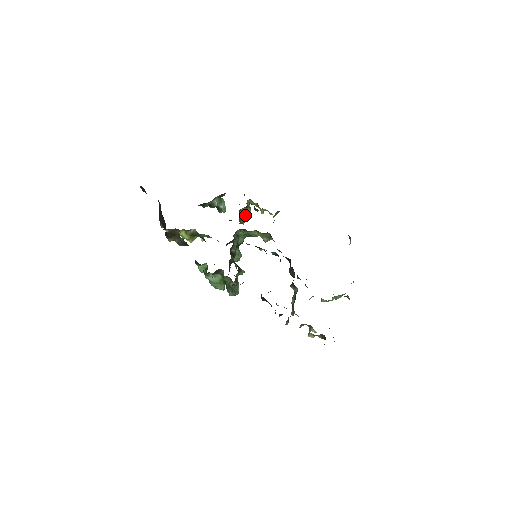
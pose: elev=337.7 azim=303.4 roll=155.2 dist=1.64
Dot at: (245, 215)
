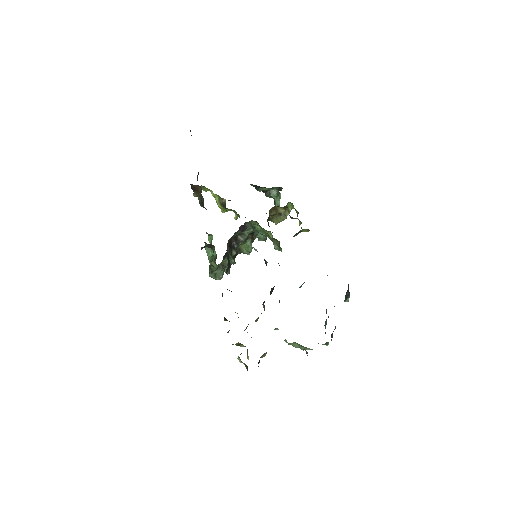
Dot at: (282, 216)
